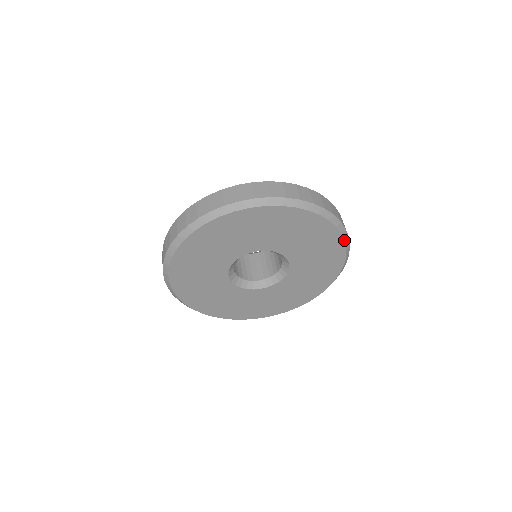
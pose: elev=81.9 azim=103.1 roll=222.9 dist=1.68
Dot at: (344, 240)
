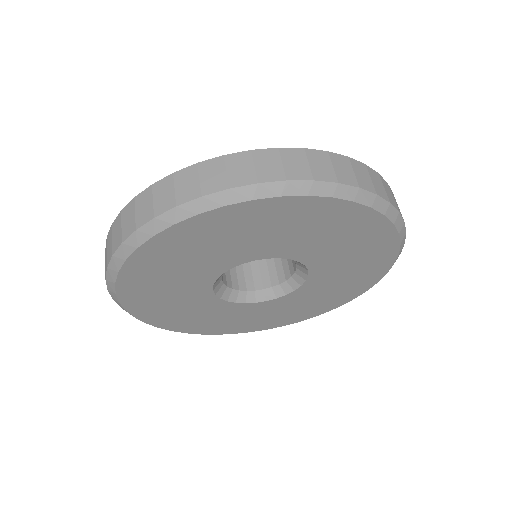
Dot at: (365, 205)
